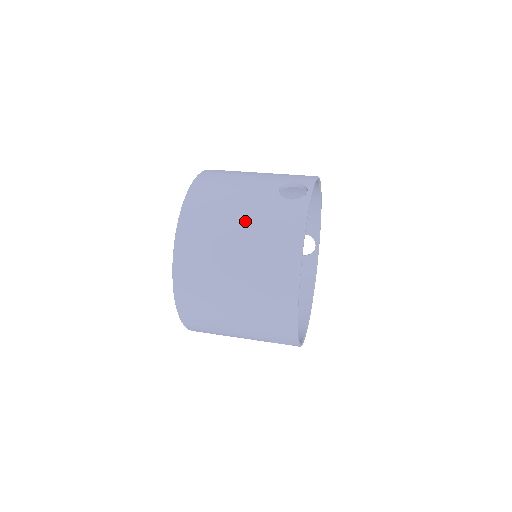
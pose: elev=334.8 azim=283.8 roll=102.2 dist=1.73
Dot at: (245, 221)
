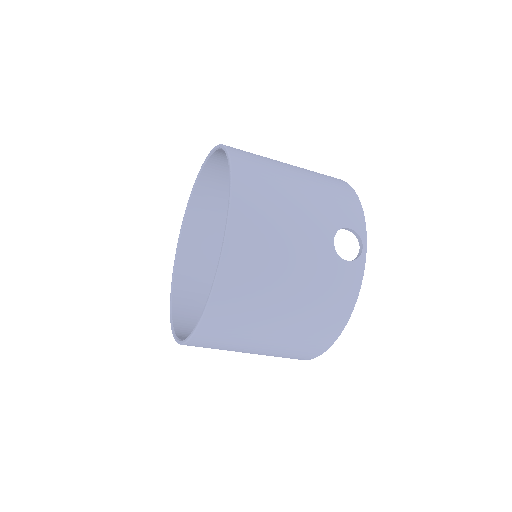
Dot at: occluded
